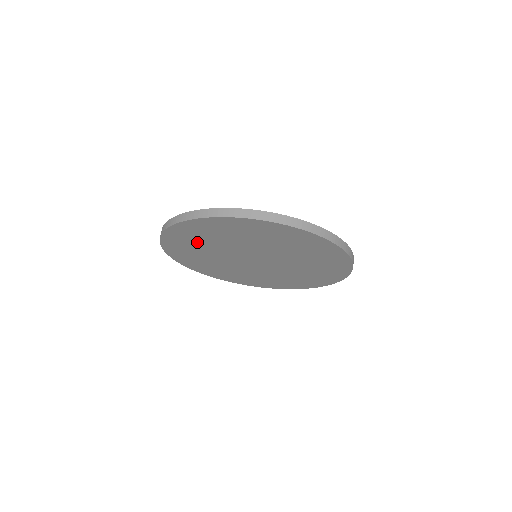
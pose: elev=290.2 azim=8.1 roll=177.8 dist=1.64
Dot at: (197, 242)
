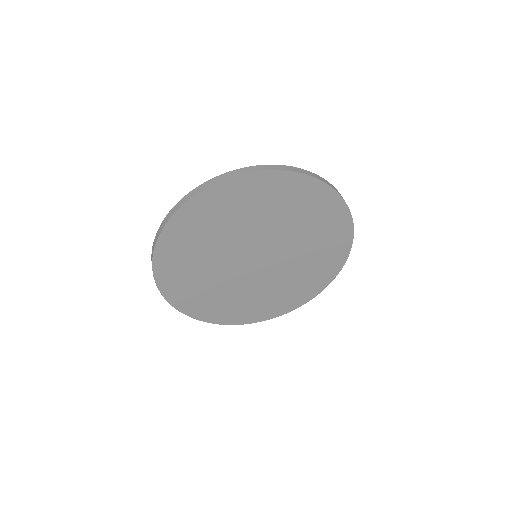
Dot at: (224, 217)
